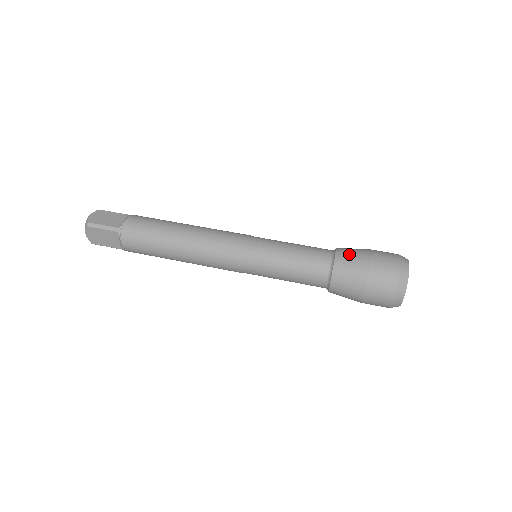
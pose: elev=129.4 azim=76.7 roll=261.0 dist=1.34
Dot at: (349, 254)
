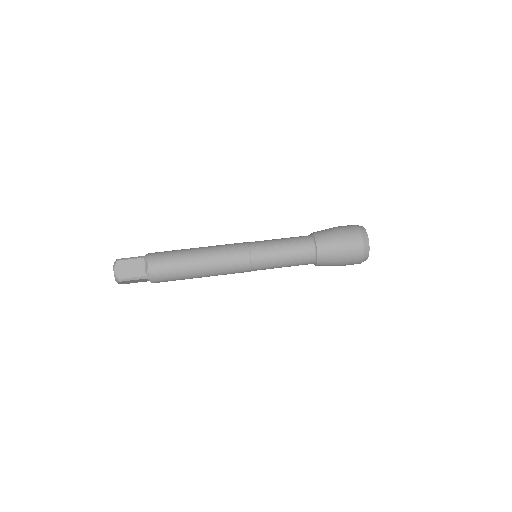
Dot at: (327, 244)
